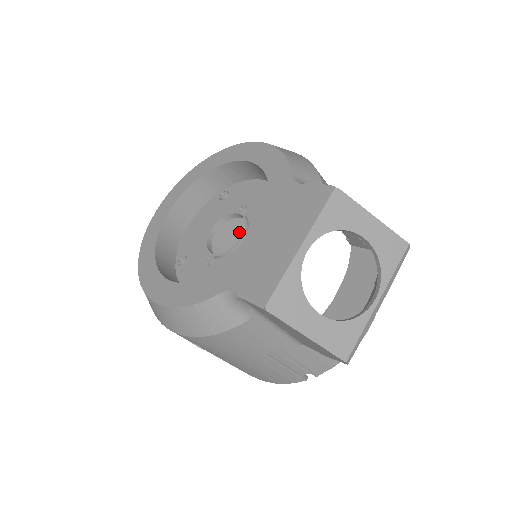
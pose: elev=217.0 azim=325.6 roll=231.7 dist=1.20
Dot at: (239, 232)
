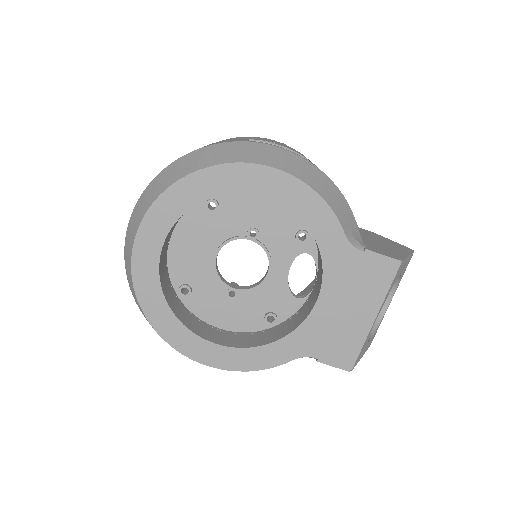
Dot at: occluded
